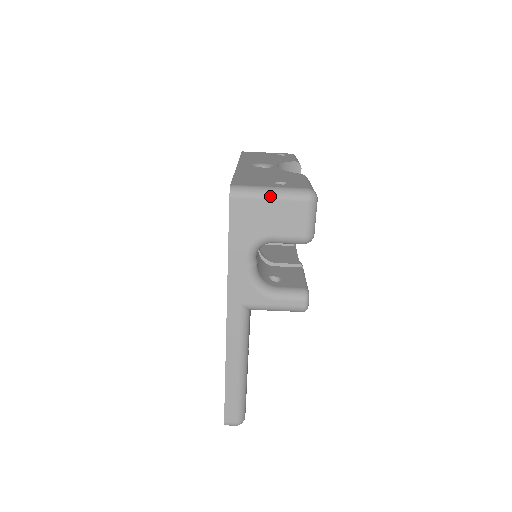
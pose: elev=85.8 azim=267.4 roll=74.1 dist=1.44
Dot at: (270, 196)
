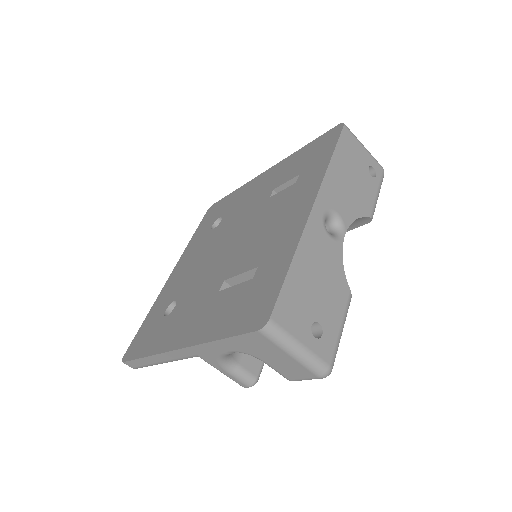
Dot at: (293, 354)
